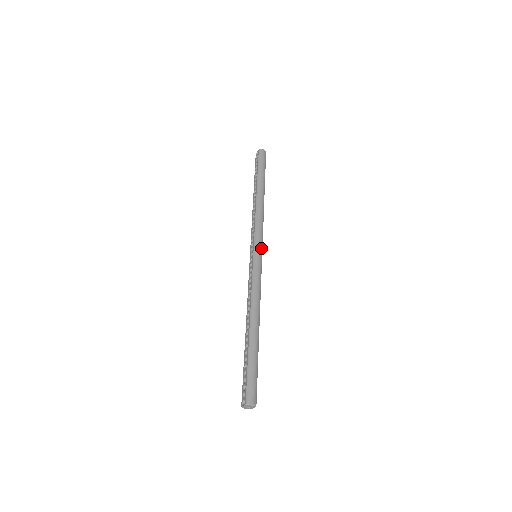
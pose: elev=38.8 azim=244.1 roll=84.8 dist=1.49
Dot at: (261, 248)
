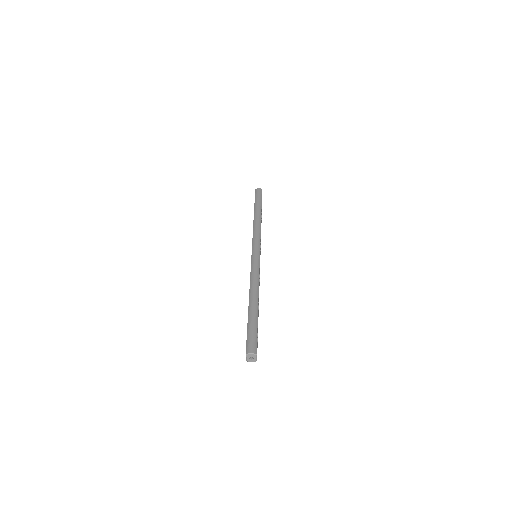
Dot at: (258, 248)
